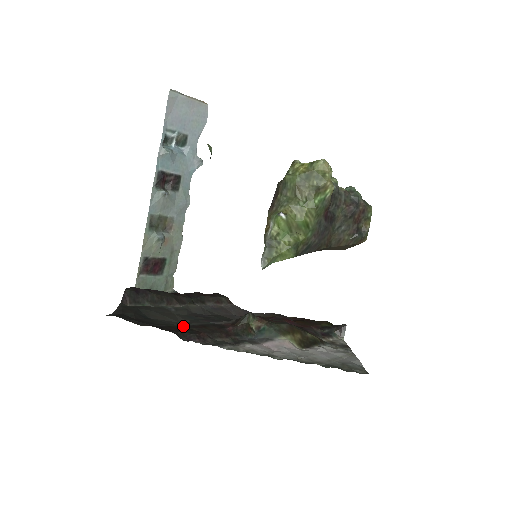
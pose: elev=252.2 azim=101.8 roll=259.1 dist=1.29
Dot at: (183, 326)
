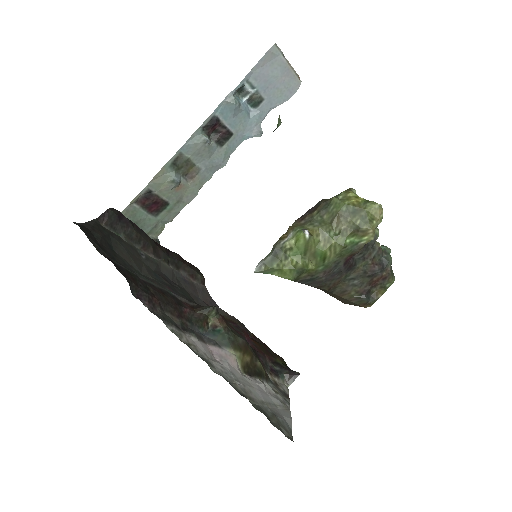
Dot at: (142, 279)
